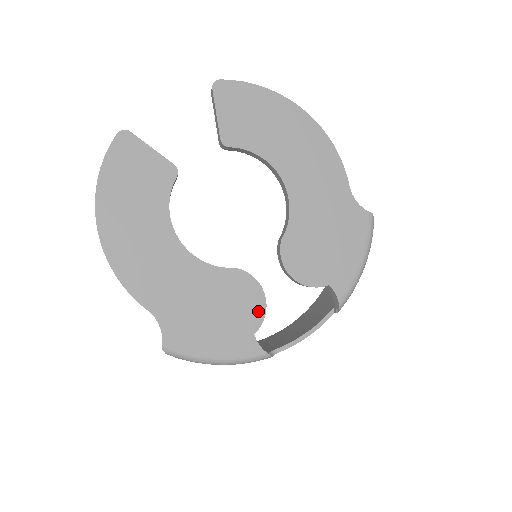
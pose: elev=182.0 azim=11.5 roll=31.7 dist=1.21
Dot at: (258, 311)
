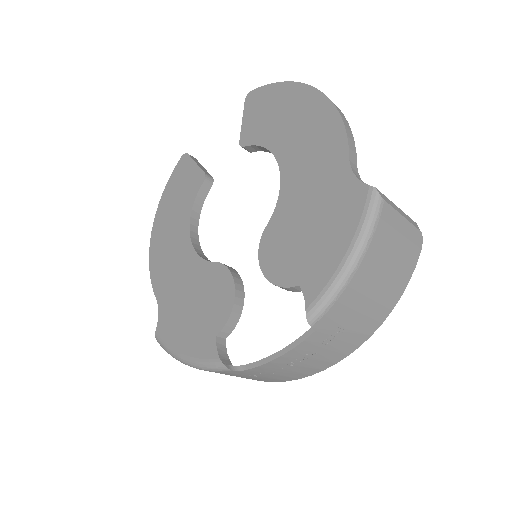
Dot at: (225, 310)
